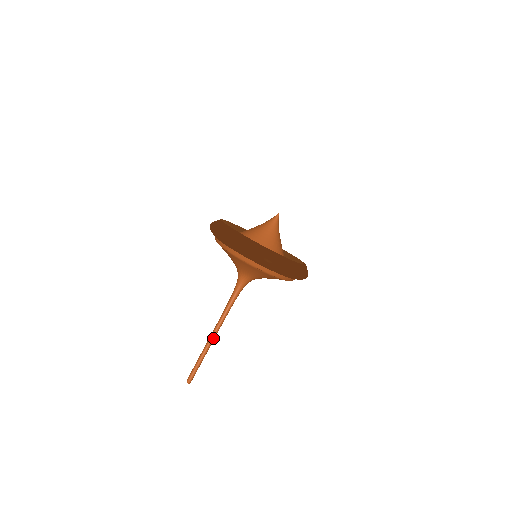
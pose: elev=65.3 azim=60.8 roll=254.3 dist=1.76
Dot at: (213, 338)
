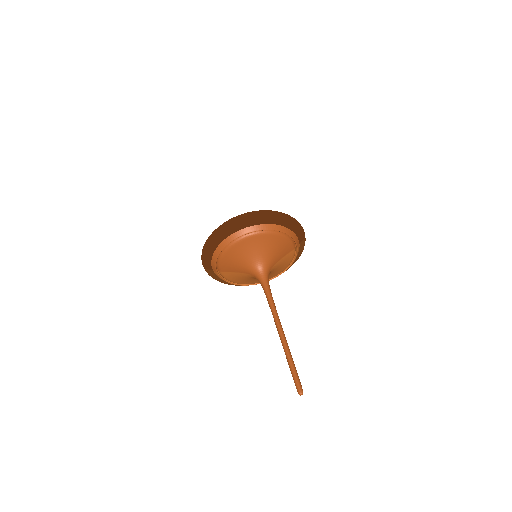
Dot at: (282, 335)
